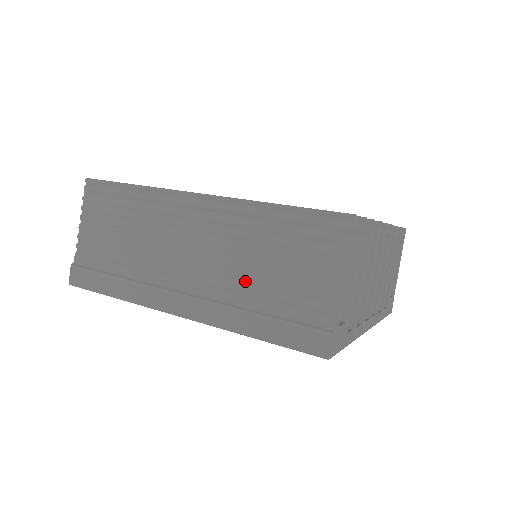
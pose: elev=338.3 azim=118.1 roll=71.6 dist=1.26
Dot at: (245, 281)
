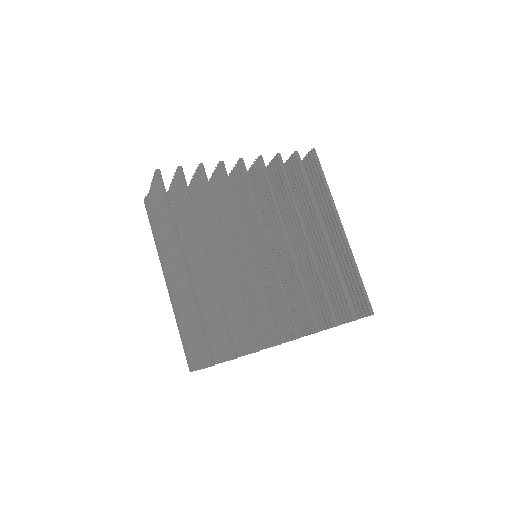
Dot at: (183, 314)
